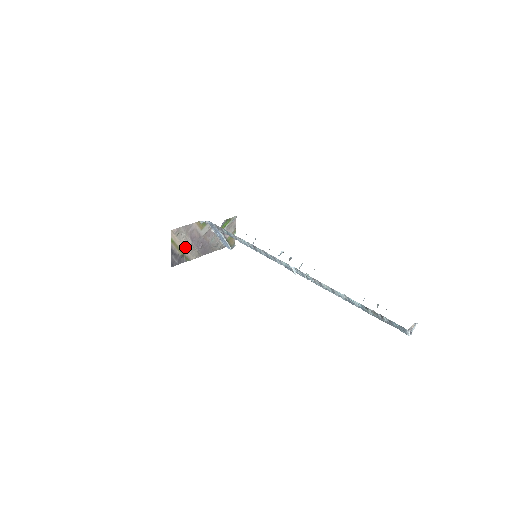
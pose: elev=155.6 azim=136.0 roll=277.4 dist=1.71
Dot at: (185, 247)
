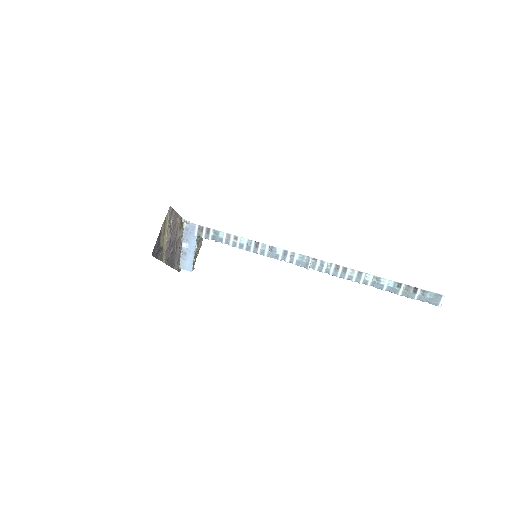
Dot at: (166, 239)
